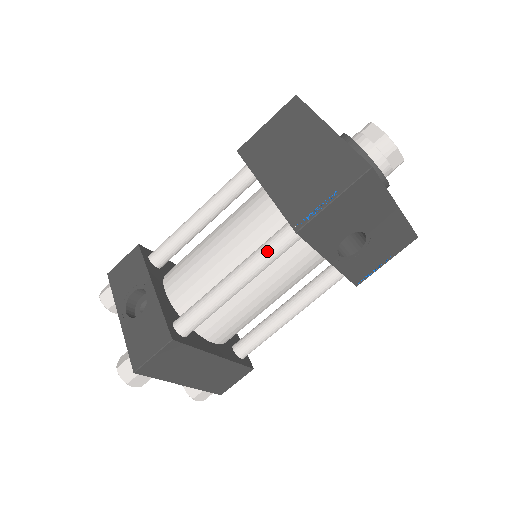
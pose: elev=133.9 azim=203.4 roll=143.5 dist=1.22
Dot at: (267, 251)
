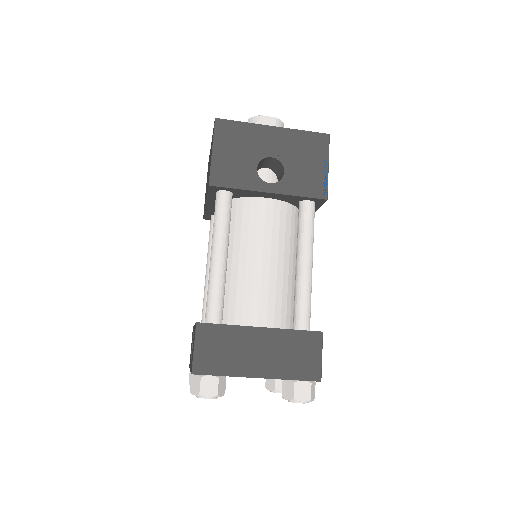
Dot at: (215, 218)
